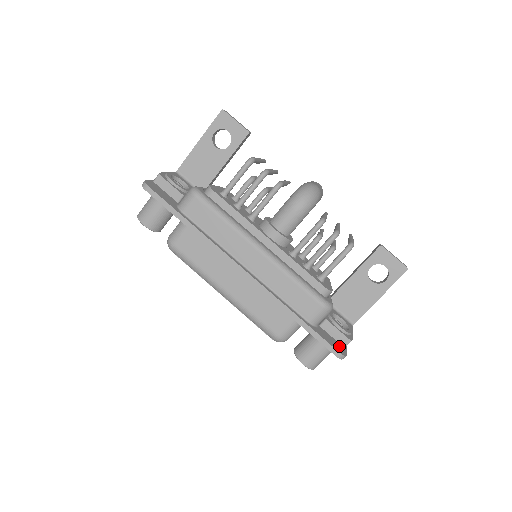
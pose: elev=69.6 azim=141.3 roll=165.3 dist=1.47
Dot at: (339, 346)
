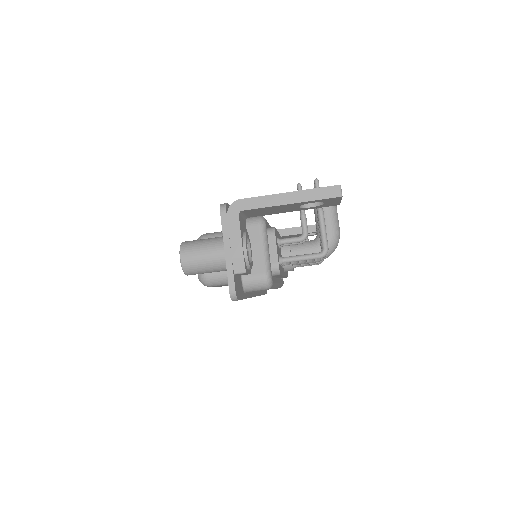
Dot at: occluded
